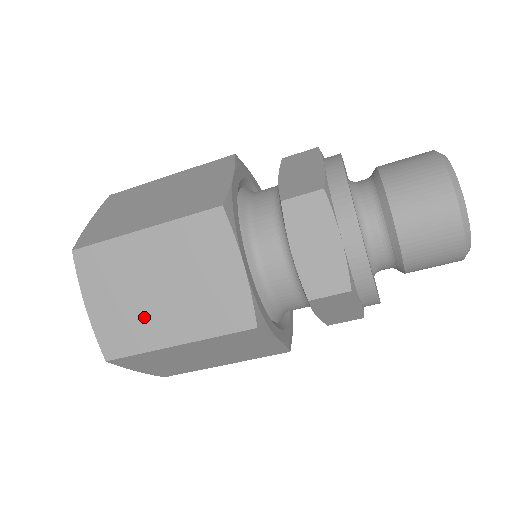
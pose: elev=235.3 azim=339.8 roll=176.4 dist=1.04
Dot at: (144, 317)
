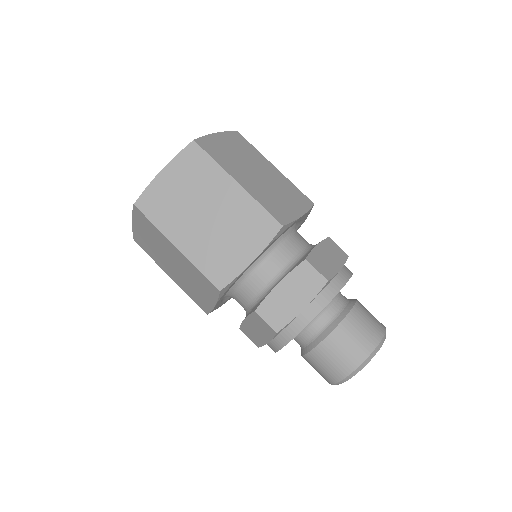
Dot at: (180, 214)
